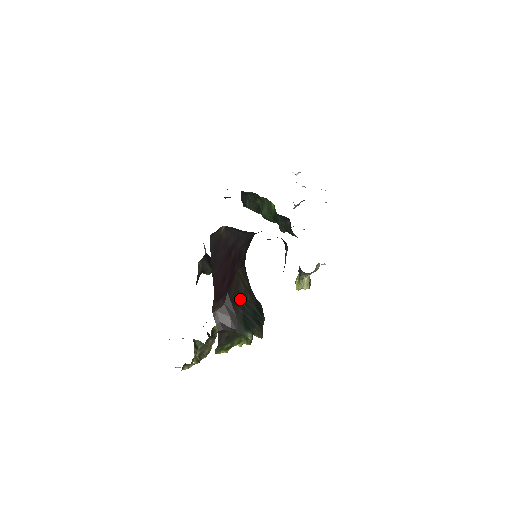
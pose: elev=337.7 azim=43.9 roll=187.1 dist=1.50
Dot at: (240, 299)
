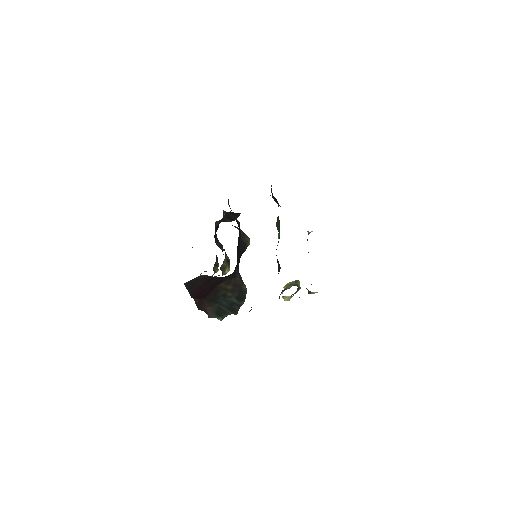
Dot at: (218, 299)
